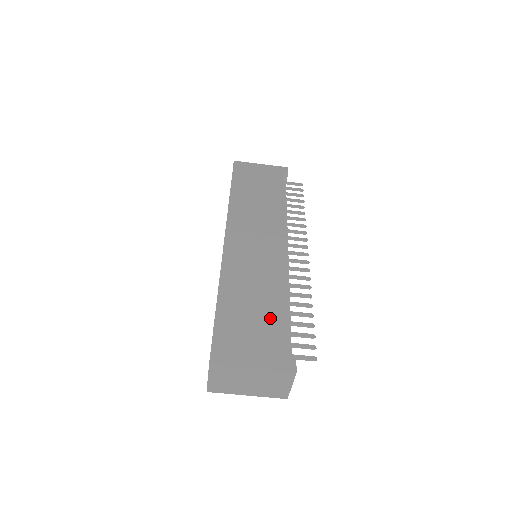
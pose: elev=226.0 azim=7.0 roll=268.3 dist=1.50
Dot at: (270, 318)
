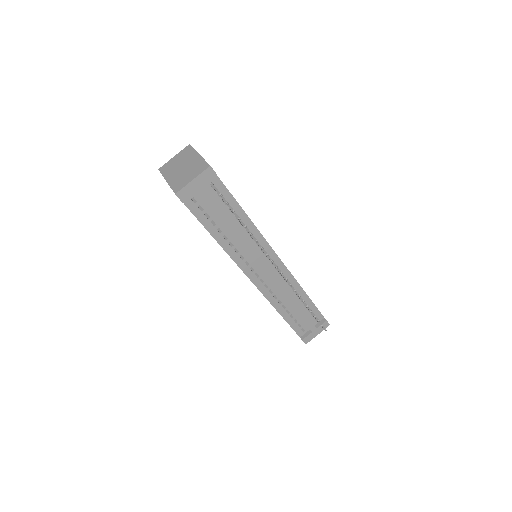
Dot at: occluded
